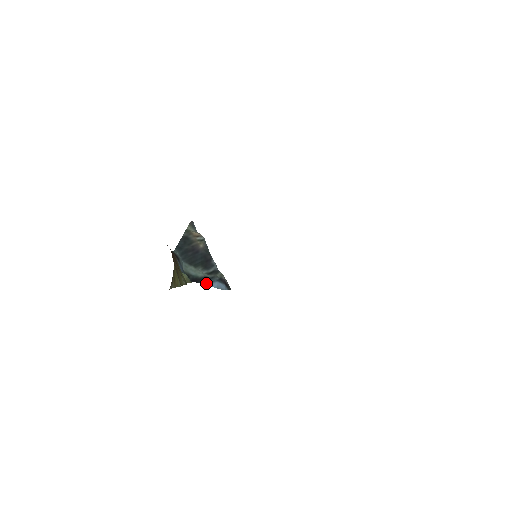
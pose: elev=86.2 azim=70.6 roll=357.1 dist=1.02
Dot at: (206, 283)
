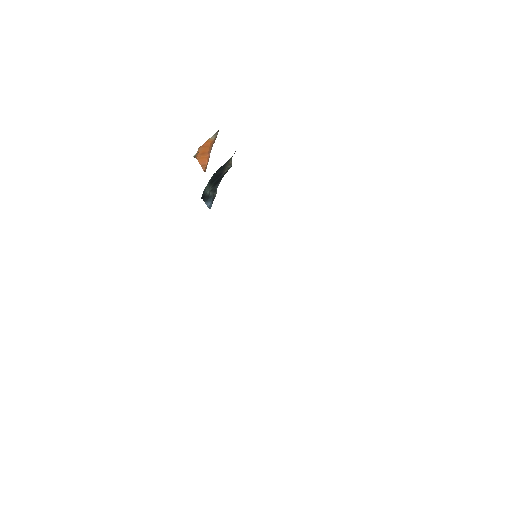
Dot at: (206, 201)
